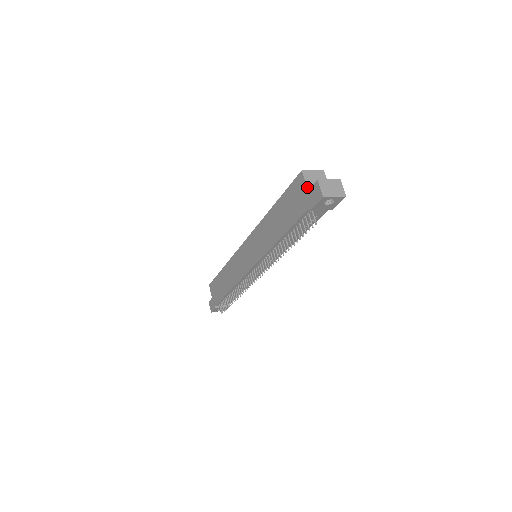
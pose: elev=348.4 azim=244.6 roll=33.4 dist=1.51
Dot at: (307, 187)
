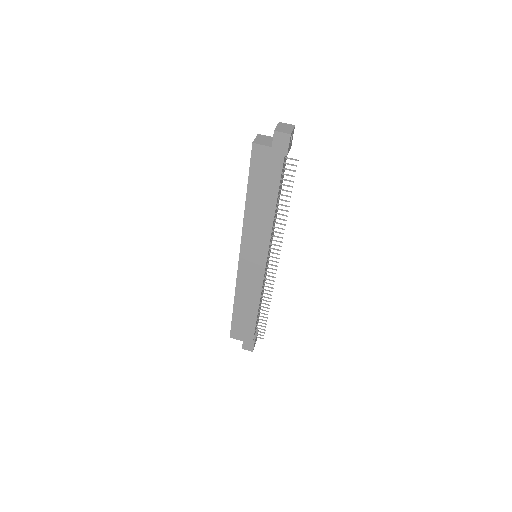
Dot at: (269, 146)
